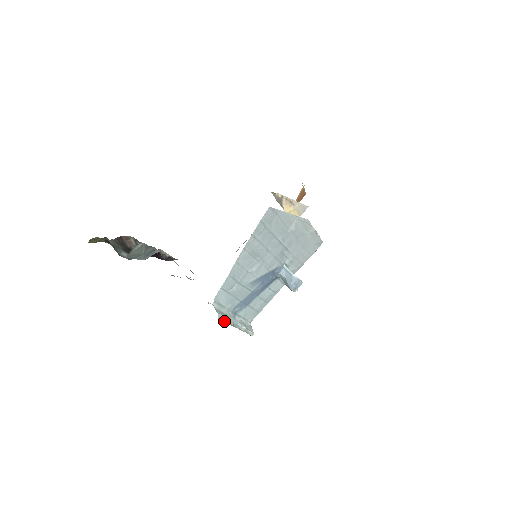
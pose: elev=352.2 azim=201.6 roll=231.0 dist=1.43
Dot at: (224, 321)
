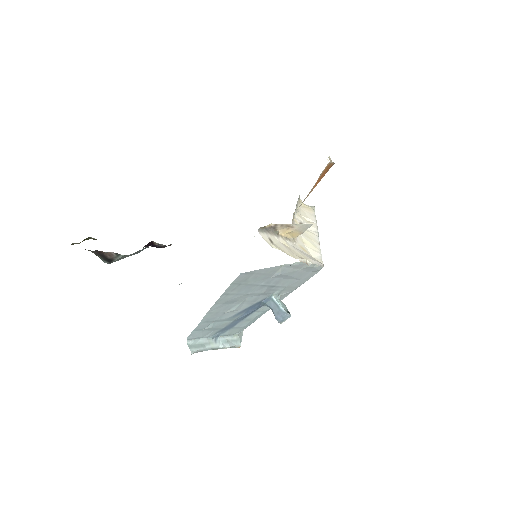
Dot at: (201, 351)
